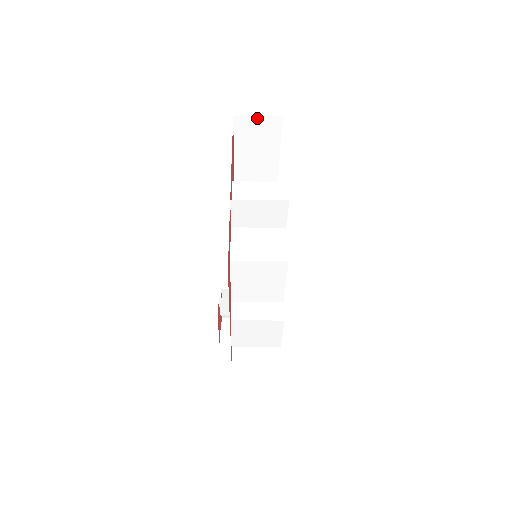
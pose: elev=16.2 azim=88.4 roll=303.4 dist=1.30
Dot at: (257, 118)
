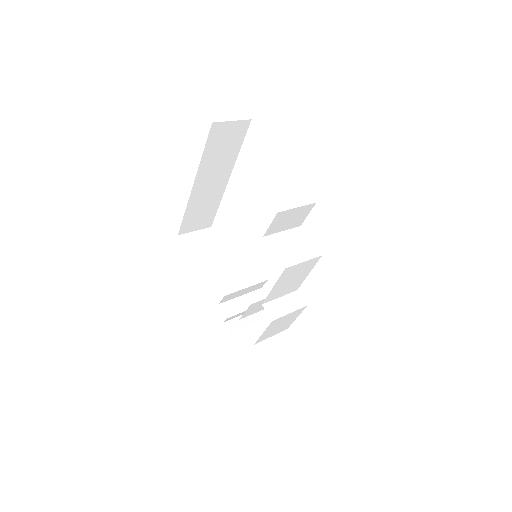
Dot at: (231, 123)
